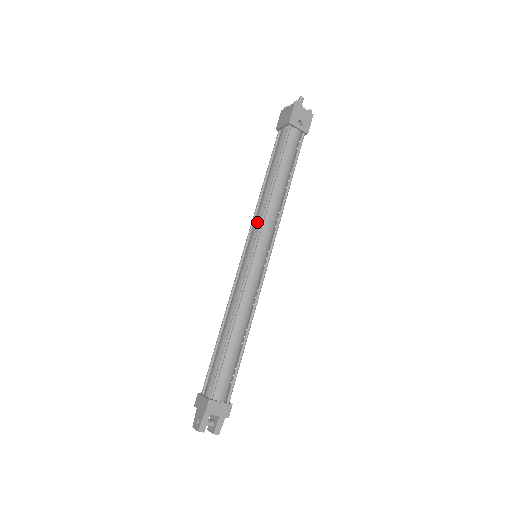
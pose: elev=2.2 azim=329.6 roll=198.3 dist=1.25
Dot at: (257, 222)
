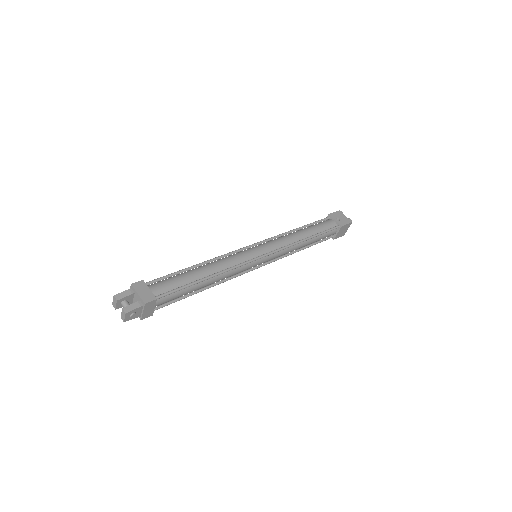
Dot at: occluded
